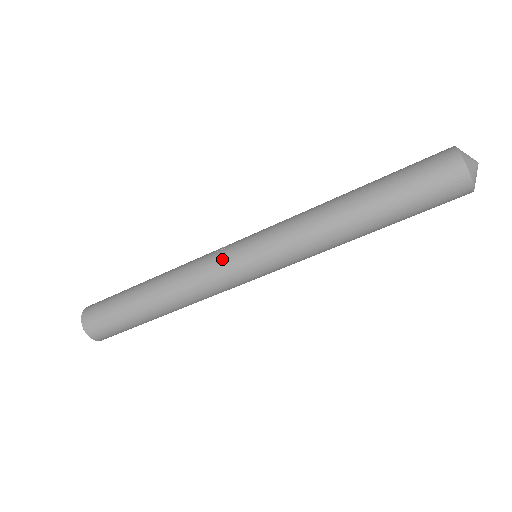
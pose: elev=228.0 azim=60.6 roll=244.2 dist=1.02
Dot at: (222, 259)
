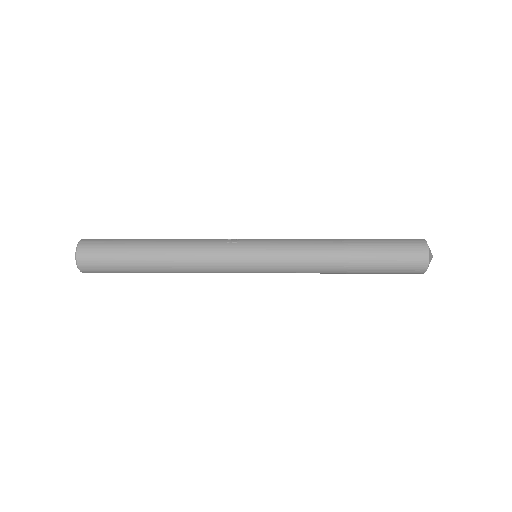
Dot at: (233, 252)
